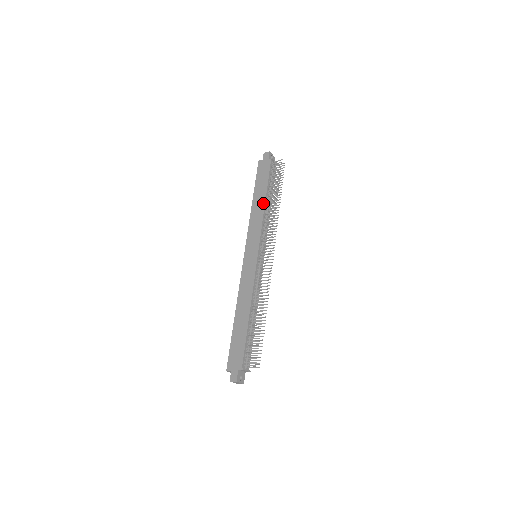
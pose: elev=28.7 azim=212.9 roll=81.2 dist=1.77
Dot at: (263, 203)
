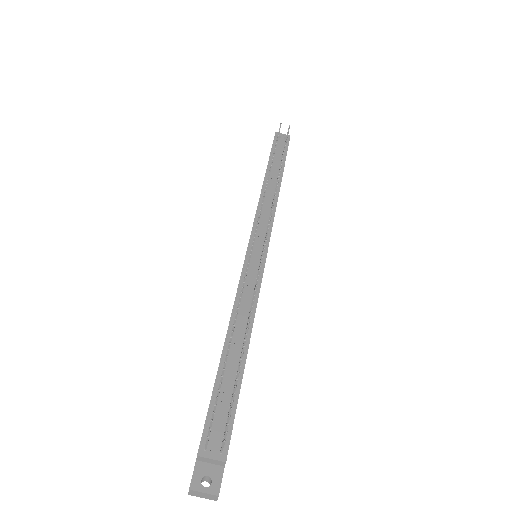
Dot at: (262, 186)
